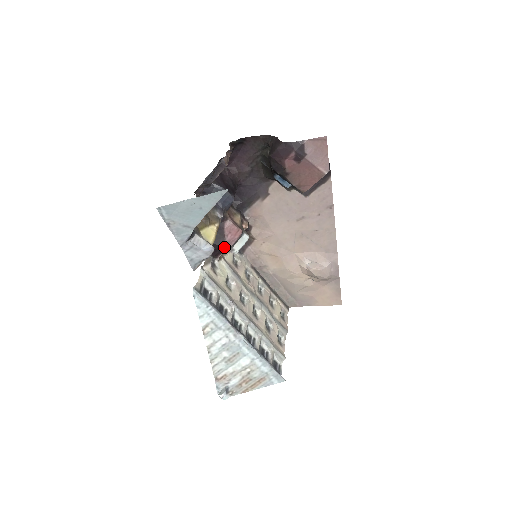
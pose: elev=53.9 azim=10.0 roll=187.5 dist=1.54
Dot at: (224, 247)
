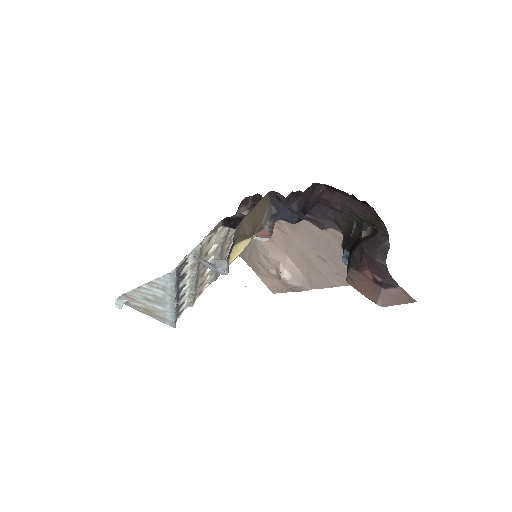
Dot at: occluded
